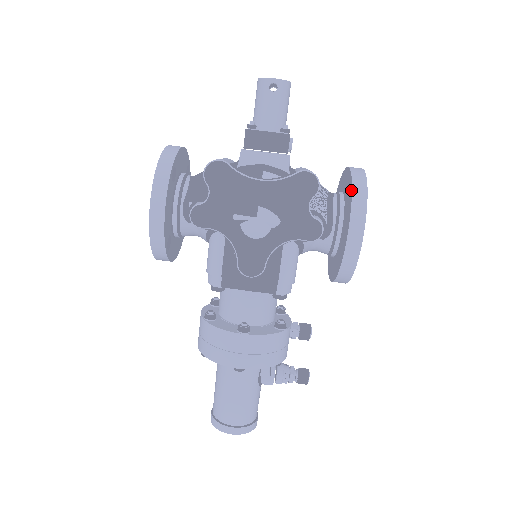
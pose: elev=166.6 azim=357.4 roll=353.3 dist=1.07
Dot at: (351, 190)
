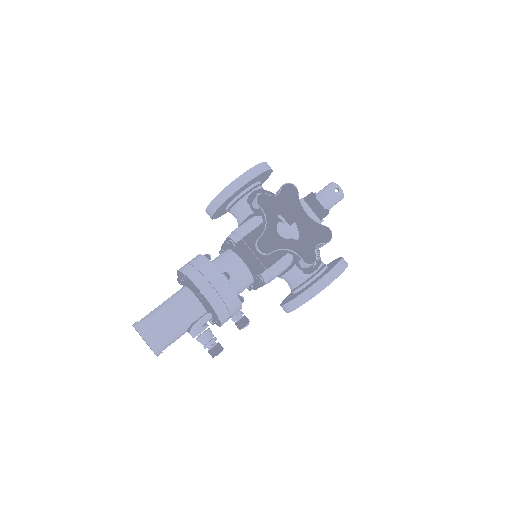
Dot at: (340, 260)
